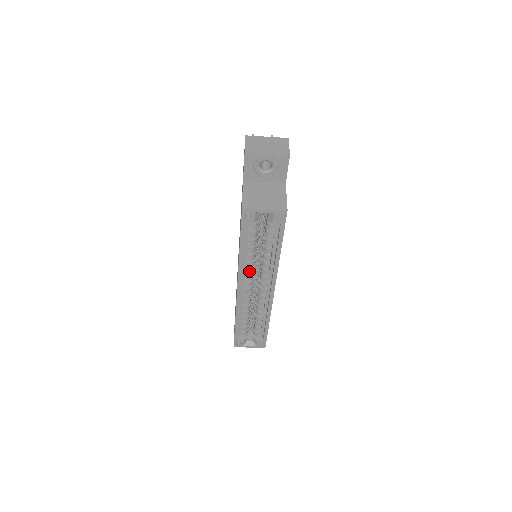
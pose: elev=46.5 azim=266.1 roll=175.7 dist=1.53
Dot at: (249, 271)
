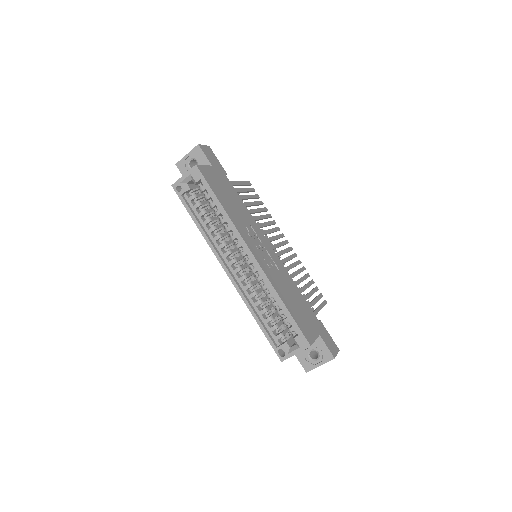
Dot at: (222, 246)
